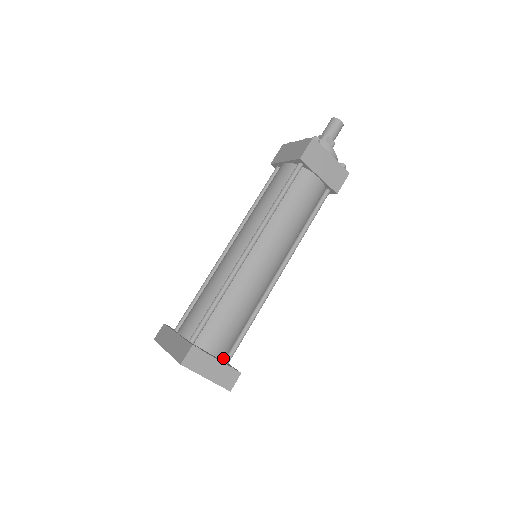
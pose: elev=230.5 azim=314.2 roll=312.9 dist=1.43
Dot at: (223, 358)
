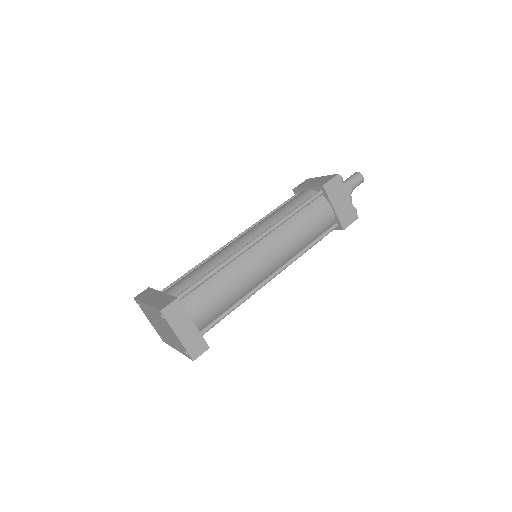
Dot at: occluded
